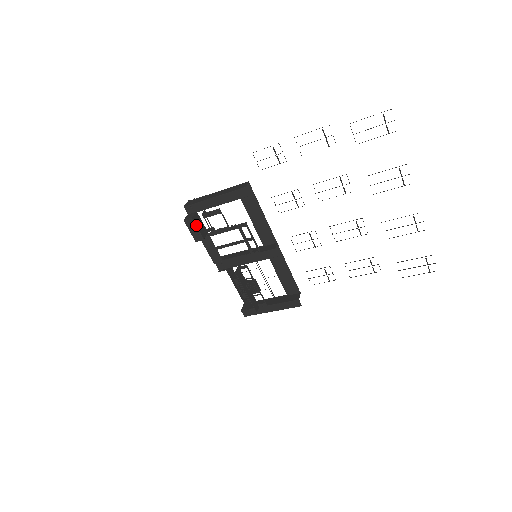
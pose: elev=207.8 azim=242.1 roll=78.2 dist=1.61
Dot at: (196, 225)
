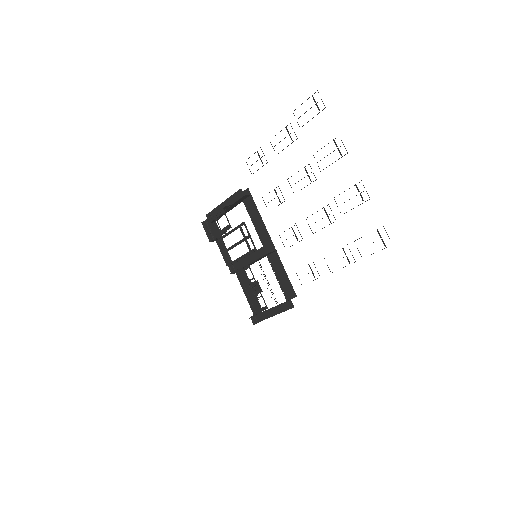
Dot at: (209, 226)
